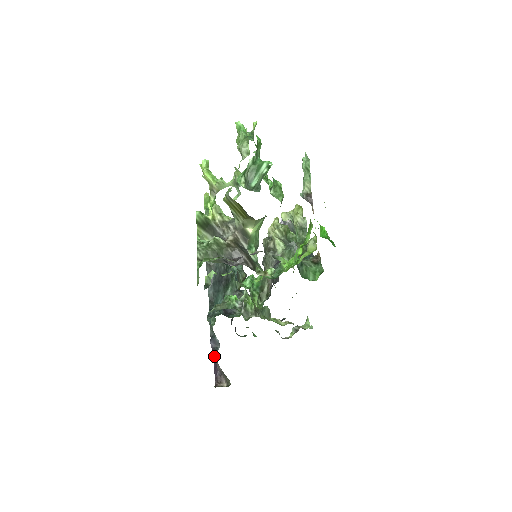
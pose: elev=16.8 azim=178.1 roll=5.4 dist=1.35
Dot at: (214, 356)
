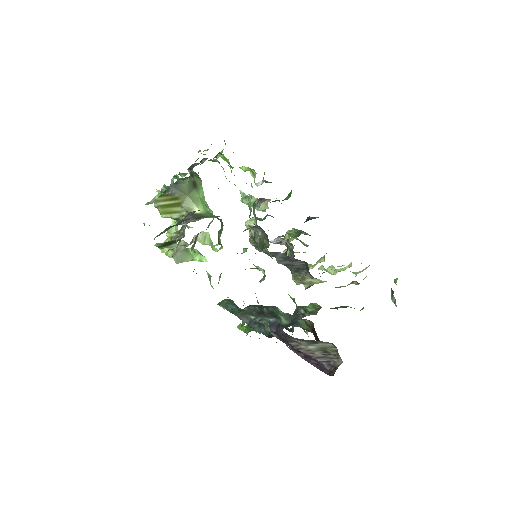
Dot at: (286, 336)
